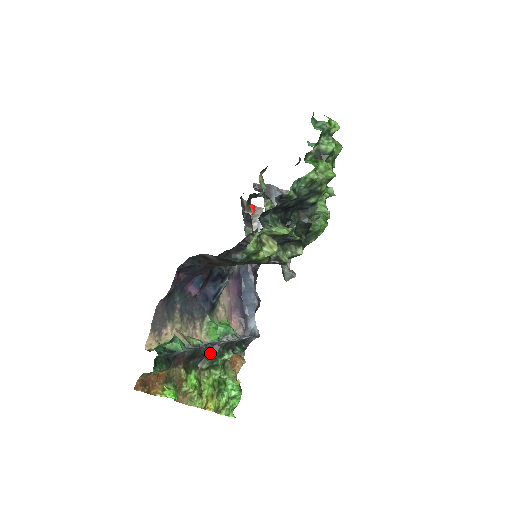
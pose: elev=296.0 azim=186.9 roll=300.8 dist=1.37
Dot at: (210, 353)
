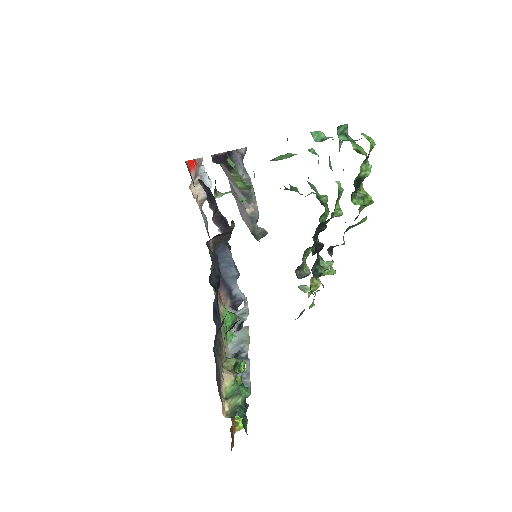
Dot at: (237, 356)
